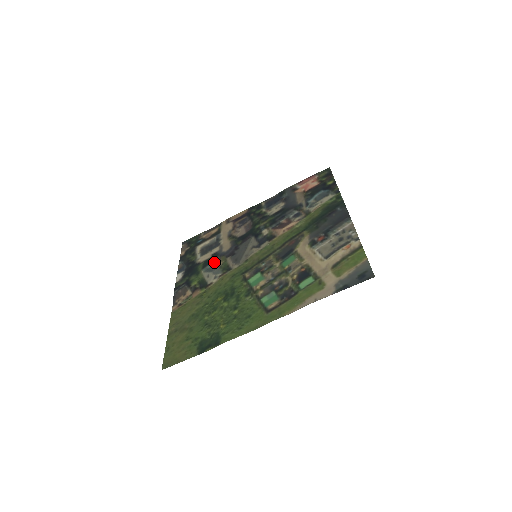
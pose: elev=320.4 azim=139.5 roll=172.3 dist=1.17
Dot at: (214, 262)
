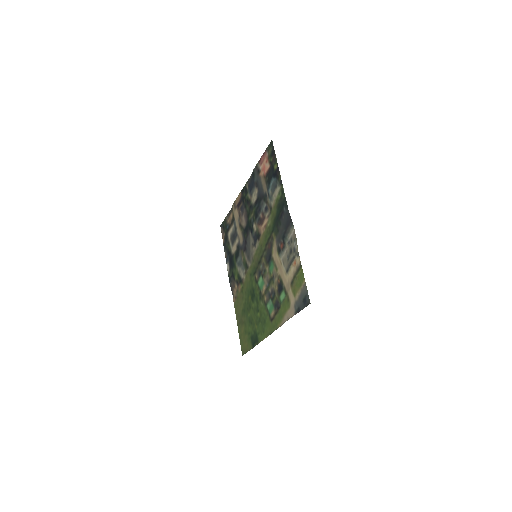
Dot at: (239, 256)
